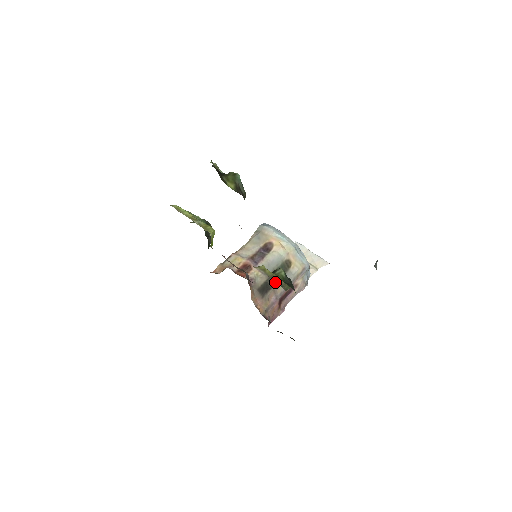
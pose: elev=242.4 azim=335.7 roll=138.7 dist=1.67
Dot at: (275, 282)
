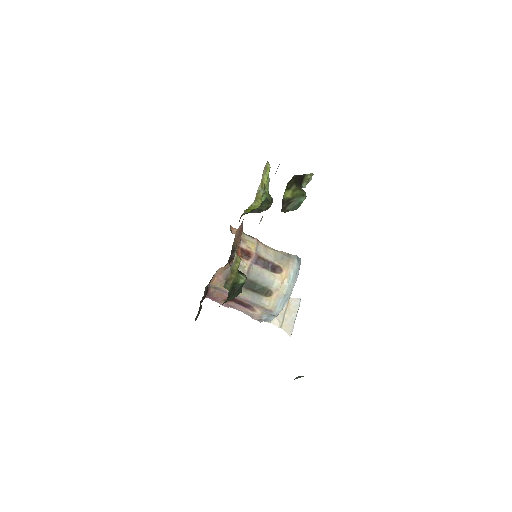
Dot at: (245, 286)
